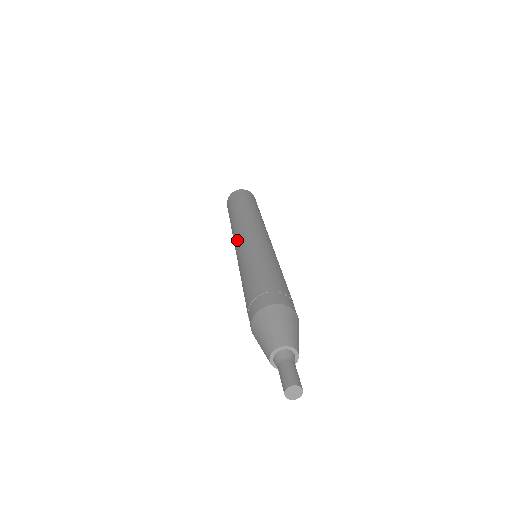
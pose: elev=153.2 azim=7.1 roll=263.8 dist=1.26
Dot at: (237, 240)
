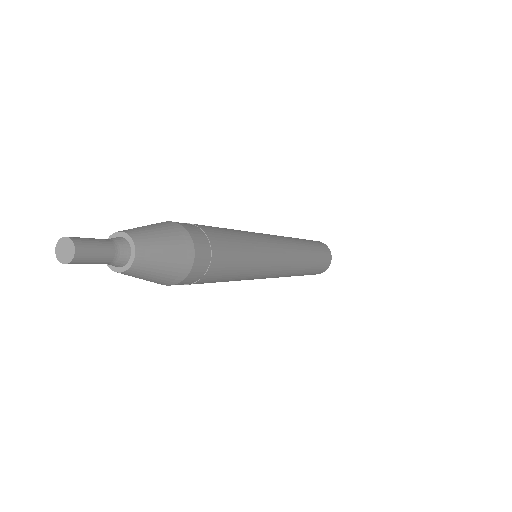
Dot at: occluded
